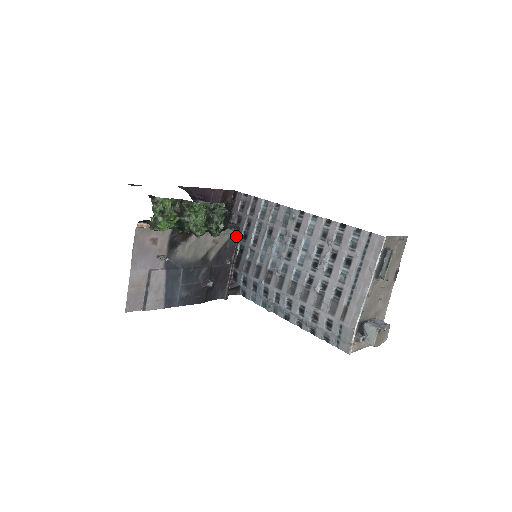
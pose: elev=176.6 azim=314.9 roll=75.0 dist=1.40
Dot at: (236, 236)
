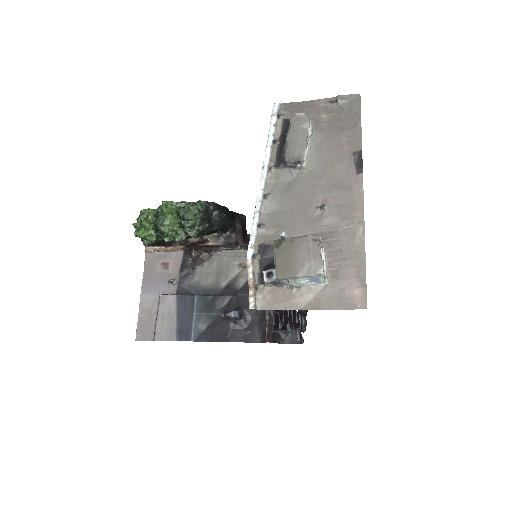
Dot at: occluded
